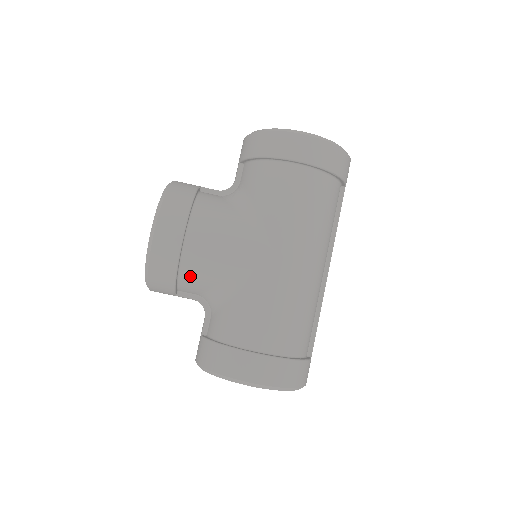
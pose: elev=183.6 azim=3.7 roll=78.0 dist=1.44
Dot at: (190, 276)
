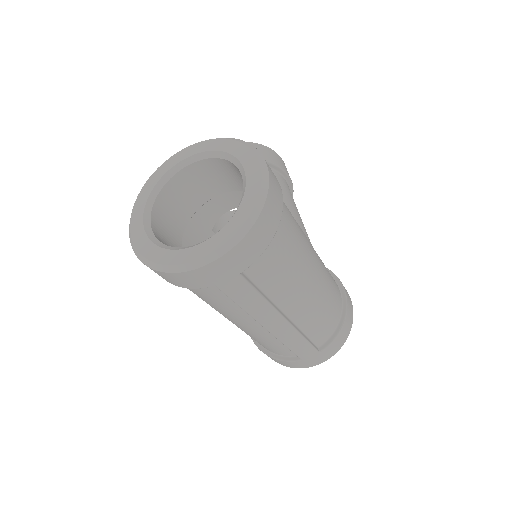
Dot at: occluded
